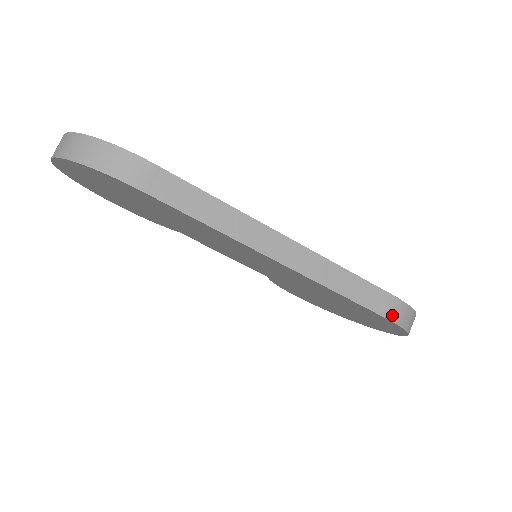
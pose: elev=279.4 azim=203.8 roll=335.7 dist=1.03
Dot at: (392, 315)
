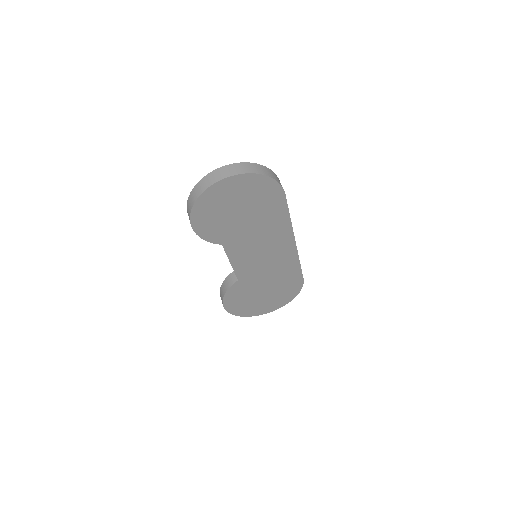
Dot at: occluded
